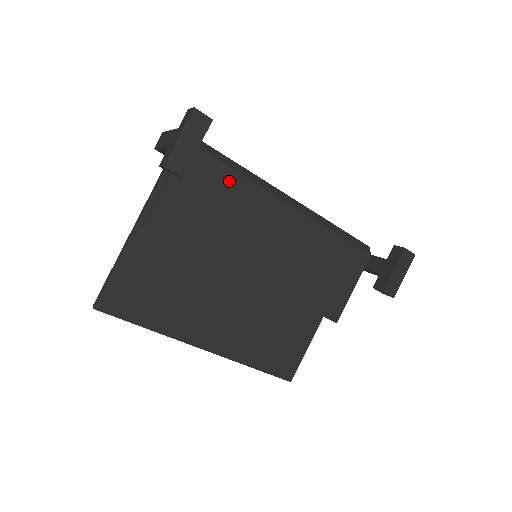
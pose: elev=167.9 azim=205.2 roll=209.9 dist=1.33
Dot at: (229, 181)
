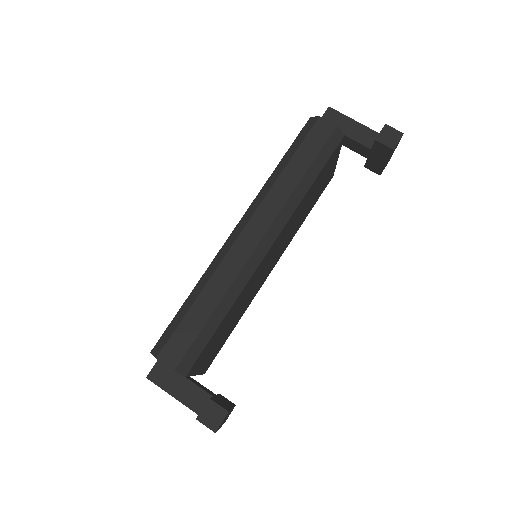
Dot at: (224, 323)
